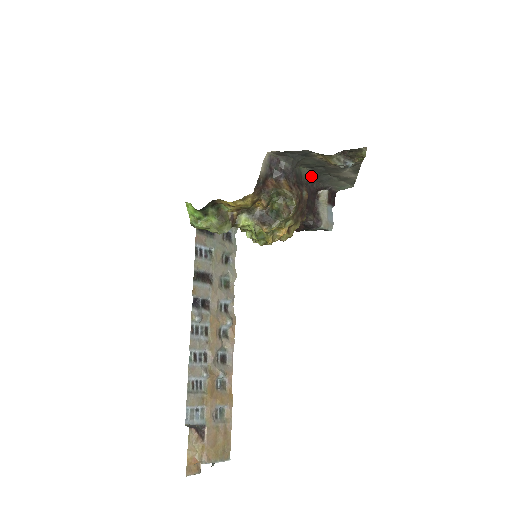
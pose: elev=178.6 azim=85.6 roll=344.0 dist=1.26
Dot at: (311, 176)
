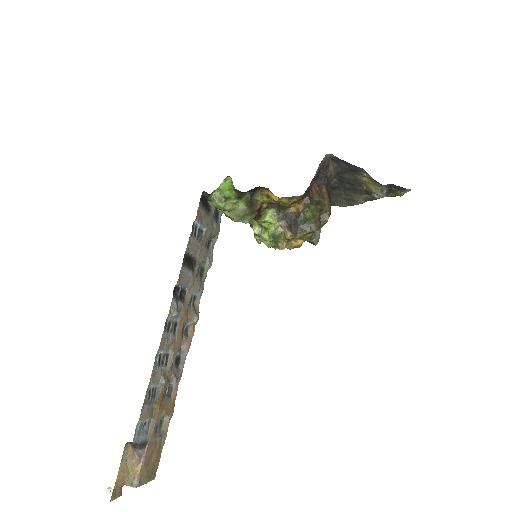
Dot at: occluded
